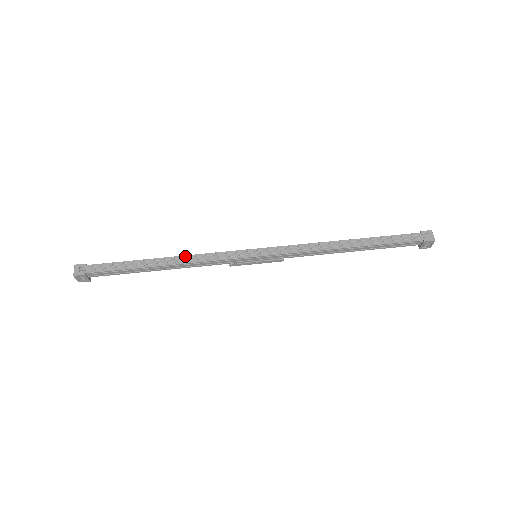
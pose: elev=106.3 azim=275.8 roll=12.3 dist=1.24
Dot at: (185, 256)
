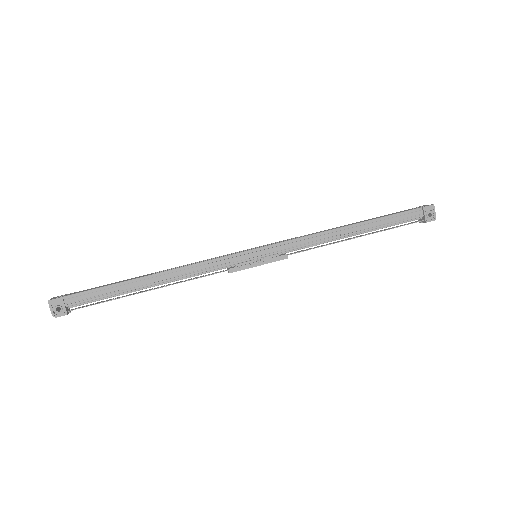
Dot at: (178, 267)
